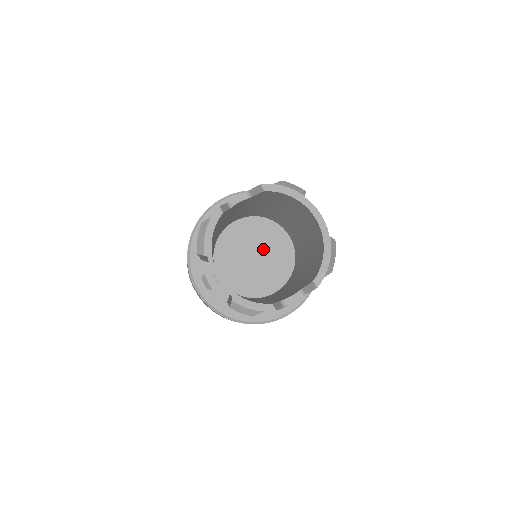
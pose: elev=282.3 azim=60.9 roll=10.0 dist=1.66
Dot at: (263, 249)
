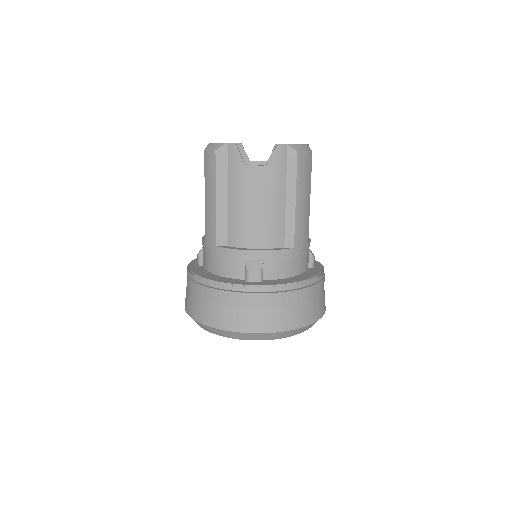
Dot at: occluded
